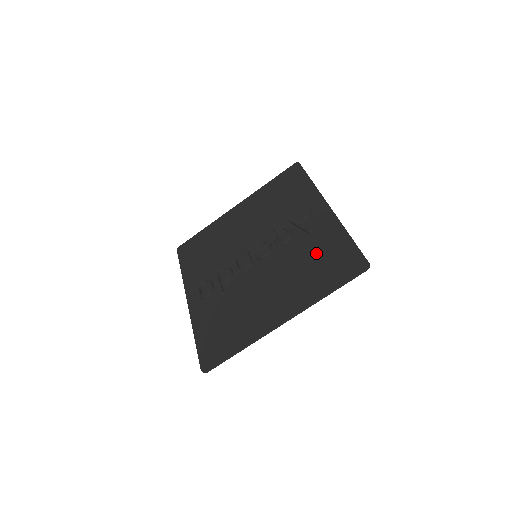
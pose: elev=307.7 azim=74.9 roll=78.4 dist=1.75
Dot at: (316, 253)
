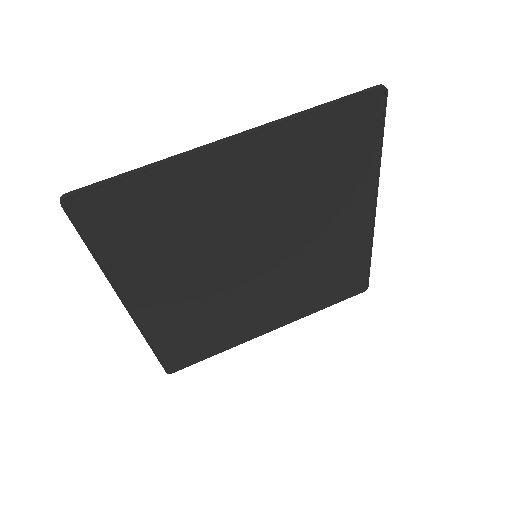
Dot at: (329, 173)
